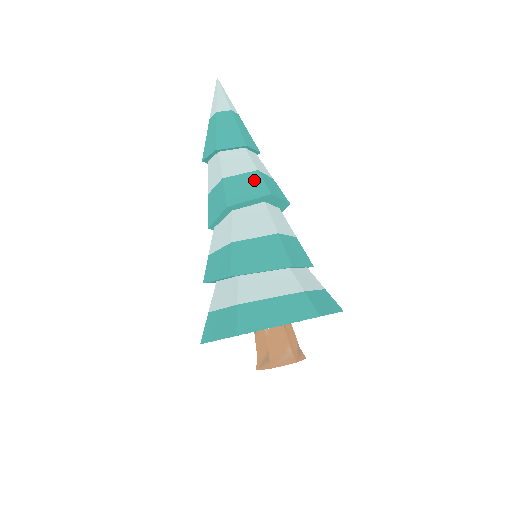
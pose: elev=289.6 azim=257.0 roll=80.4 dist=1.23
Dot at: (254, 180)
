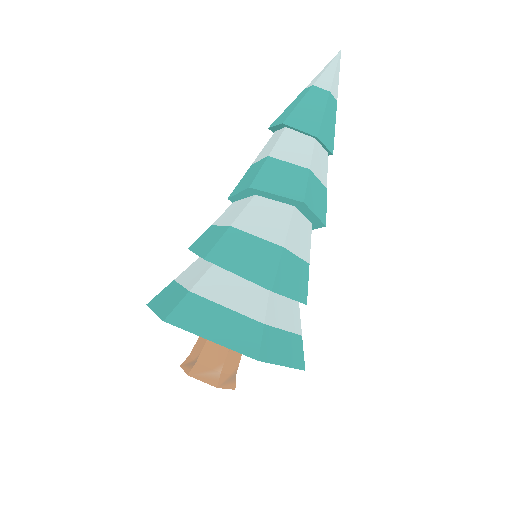
Dot at: (298, 177)
